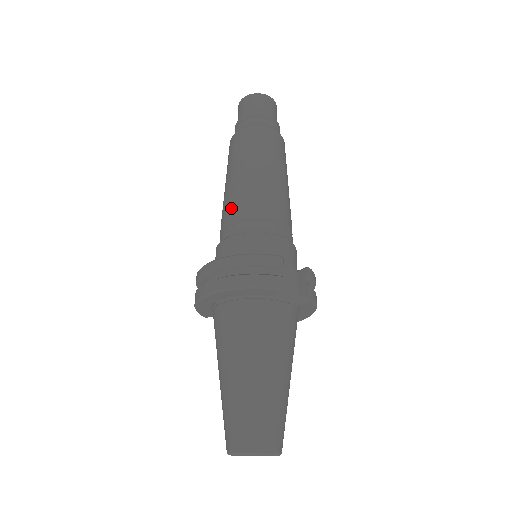
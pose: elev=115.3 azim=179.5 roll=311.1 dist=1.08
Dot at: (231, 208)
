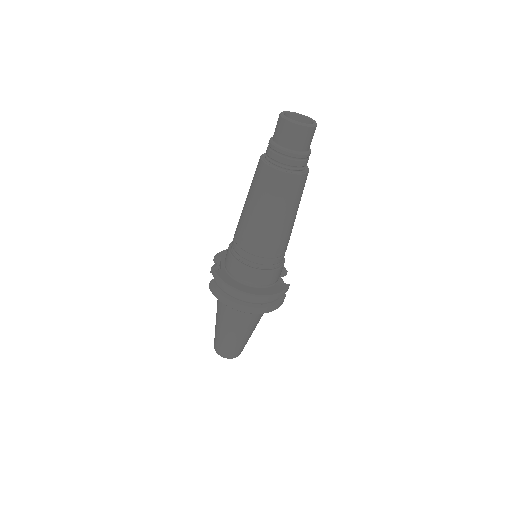
Dot at: (268, 247)
